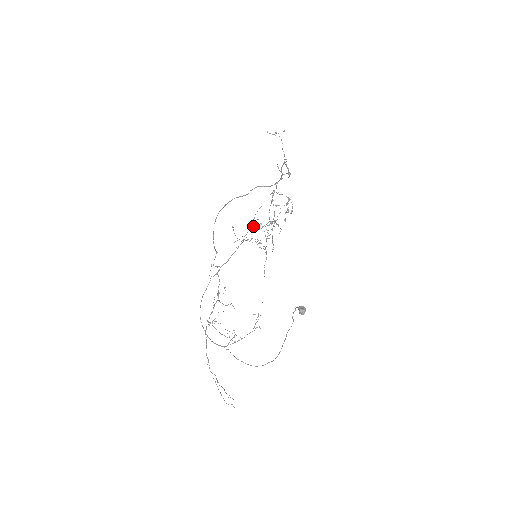
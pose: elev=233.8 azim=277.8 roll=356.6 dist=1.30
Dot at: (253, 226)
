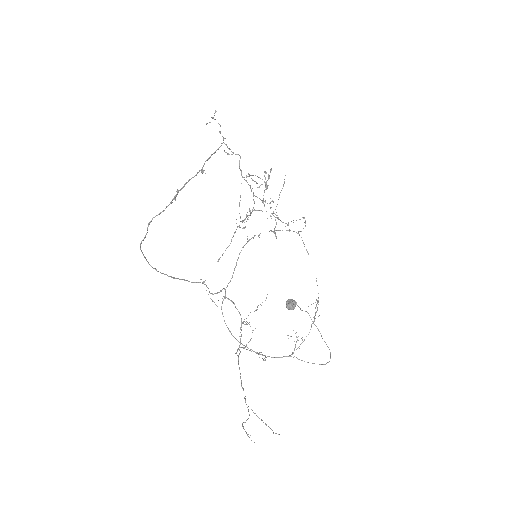
Dot at: occluded
